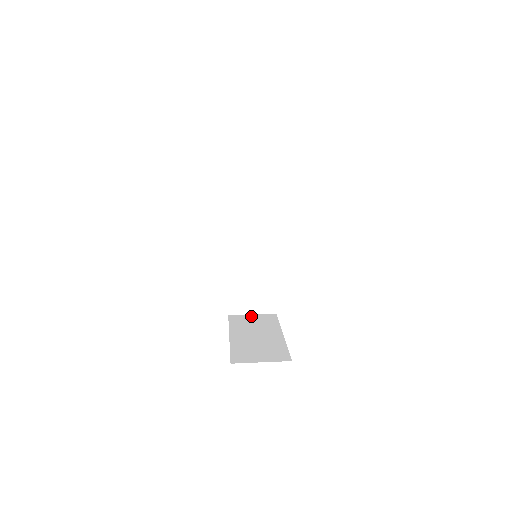
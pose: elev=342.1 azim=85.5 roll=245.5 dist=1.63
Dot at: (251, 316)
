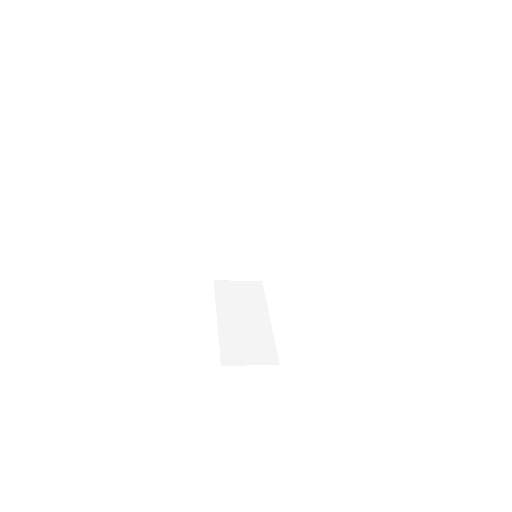
Dot at: (237, 284)
